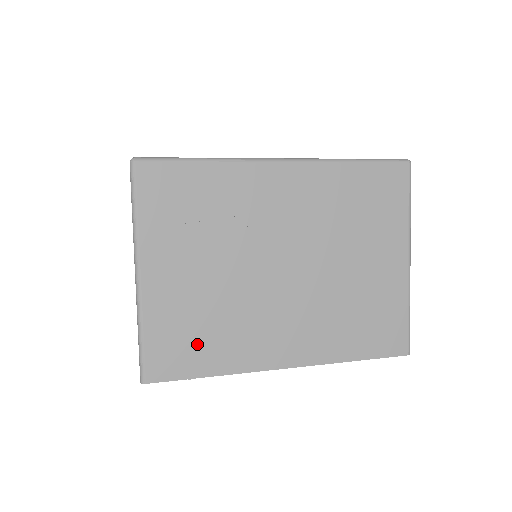
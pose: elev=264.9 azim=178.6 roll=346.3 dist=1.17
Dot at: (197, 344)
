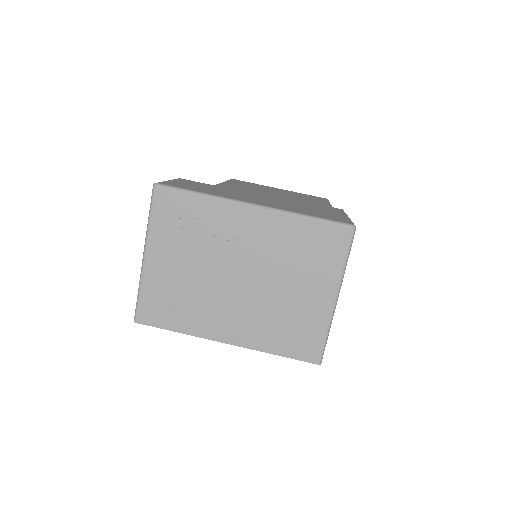
Dot at: (171, 309)
